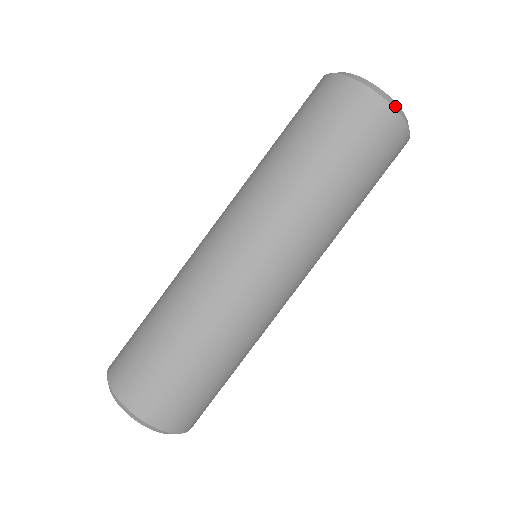
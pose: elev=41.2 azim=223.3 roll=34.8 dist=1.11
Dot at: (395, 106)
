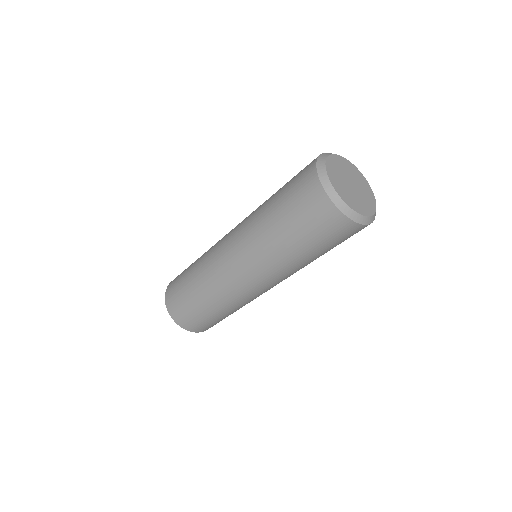
Dot at: (351, 215)
